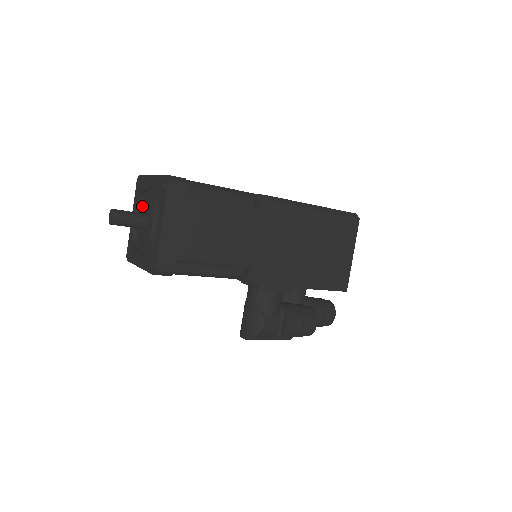
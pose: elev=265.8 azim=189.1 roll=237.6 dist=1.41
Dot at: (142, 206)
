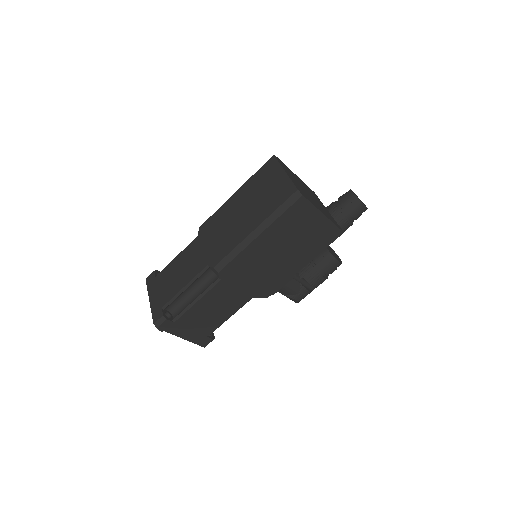
Dot at: occluded
